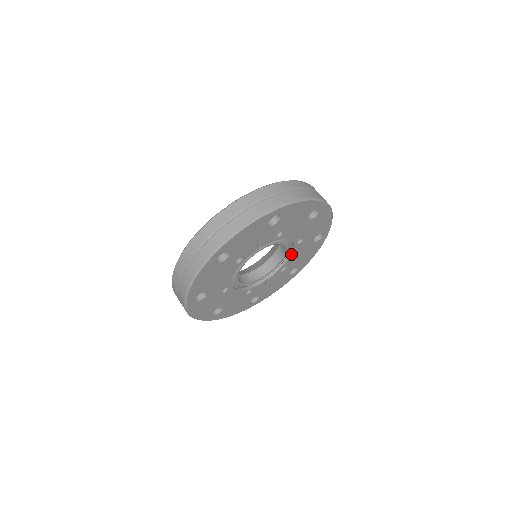
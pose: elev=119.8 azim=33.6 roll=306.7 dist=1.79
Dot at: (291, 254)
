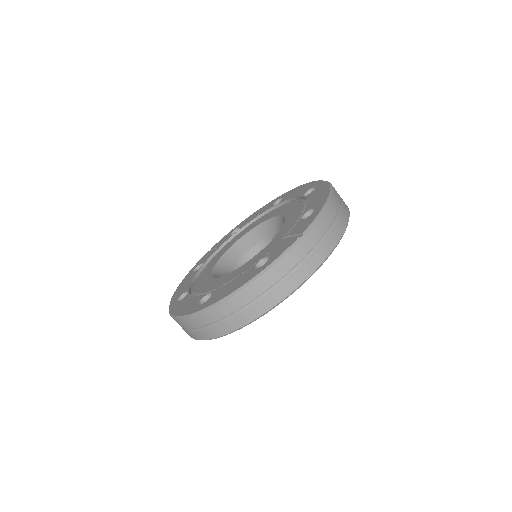
Dot at: occluded
